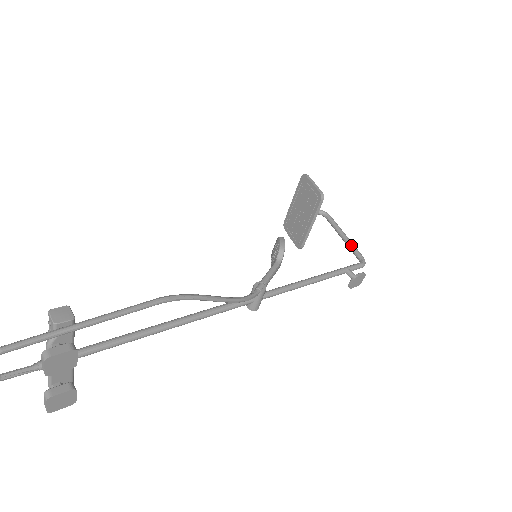
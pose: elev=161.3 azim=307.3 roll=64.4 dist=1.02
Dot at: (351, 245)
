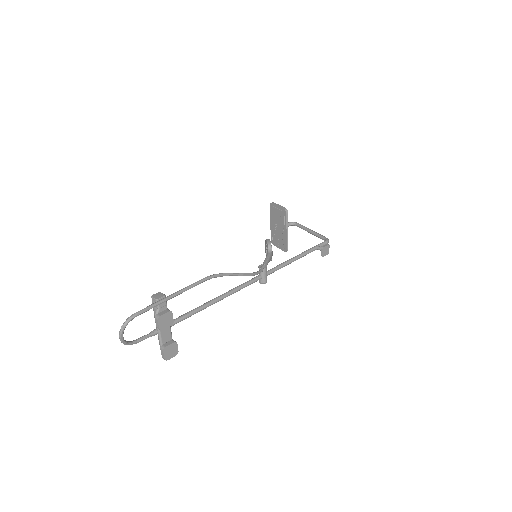
Dot at: (316, 234)
